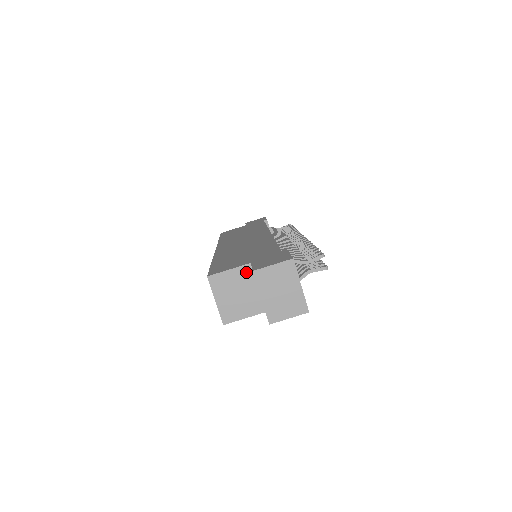
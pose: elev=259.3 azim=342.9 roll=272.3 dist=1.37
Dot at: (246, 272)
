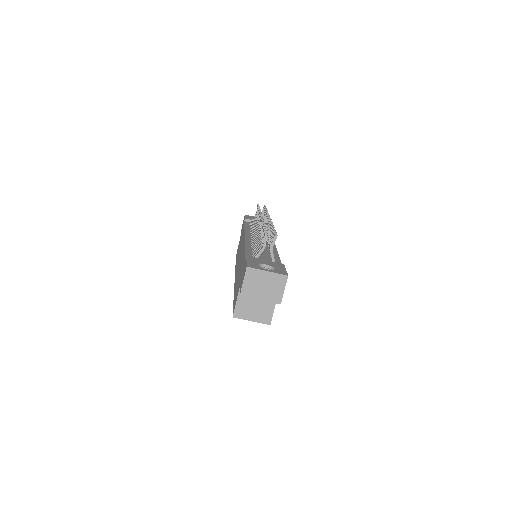
Dot at: occluded
